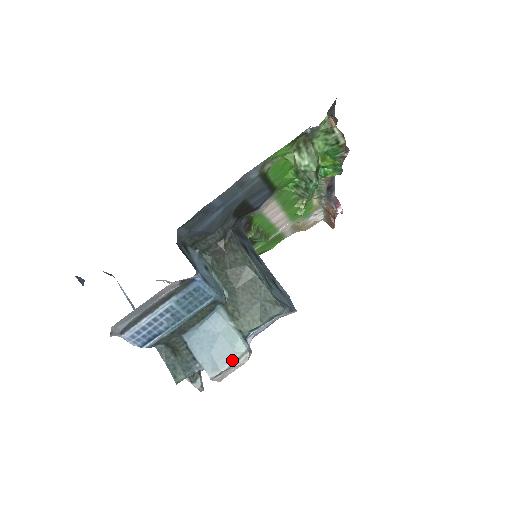
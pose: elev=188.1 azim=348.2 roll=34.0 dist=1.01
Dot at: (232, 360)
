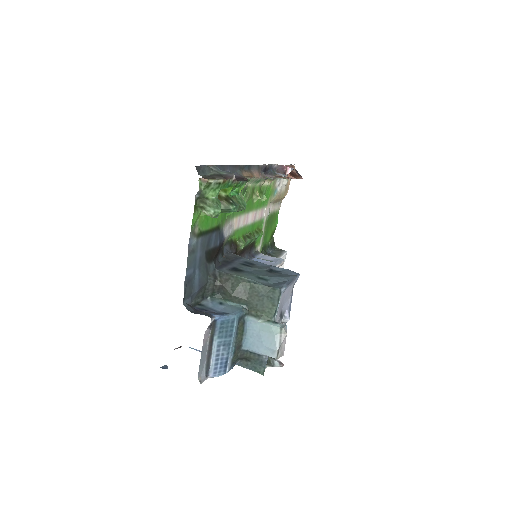
Dot at: (278, 340)
